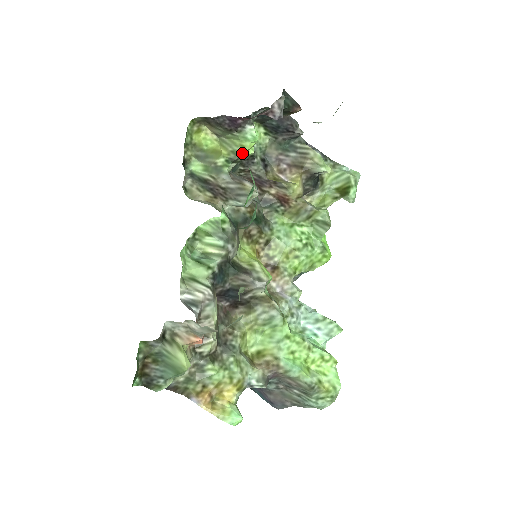
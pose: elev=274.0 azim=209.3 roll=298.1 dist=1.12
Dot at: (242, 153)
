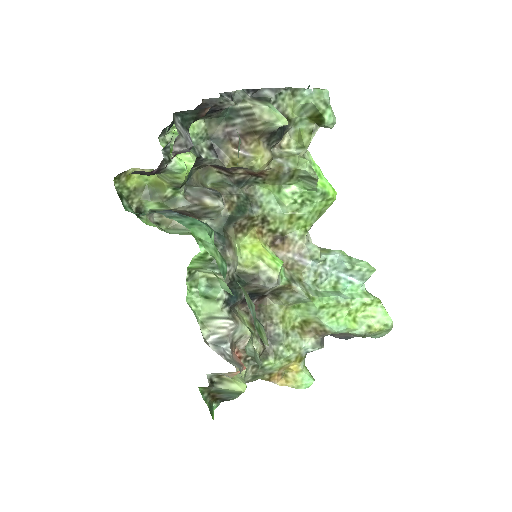
Dot at: (182, 182)
